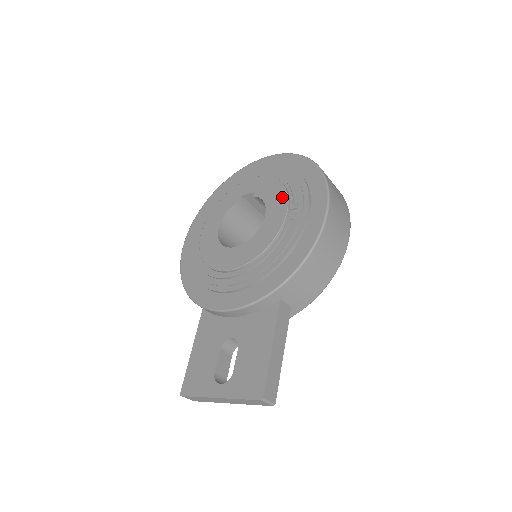
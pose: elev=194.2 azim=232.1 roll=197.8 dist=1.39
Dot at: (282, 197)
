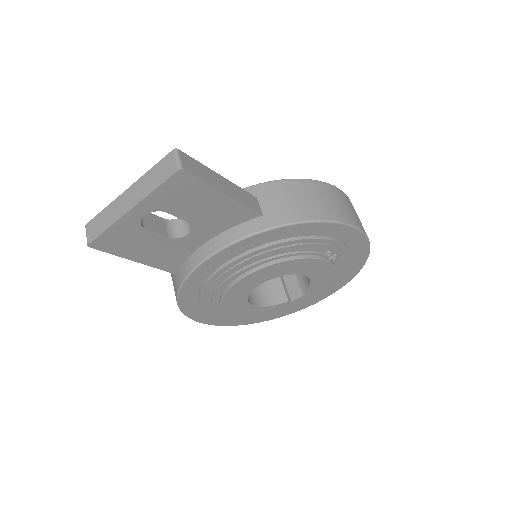
Dot at: occluded
